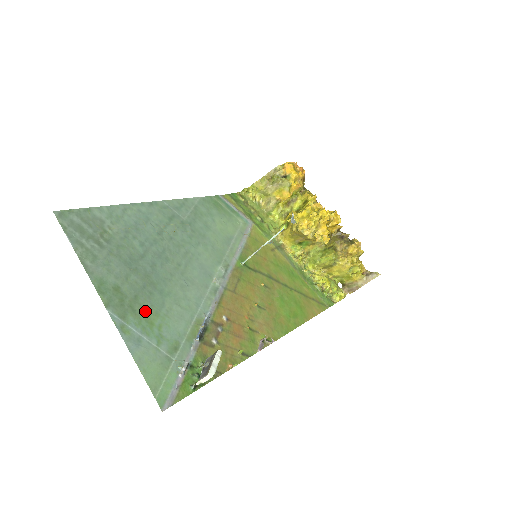
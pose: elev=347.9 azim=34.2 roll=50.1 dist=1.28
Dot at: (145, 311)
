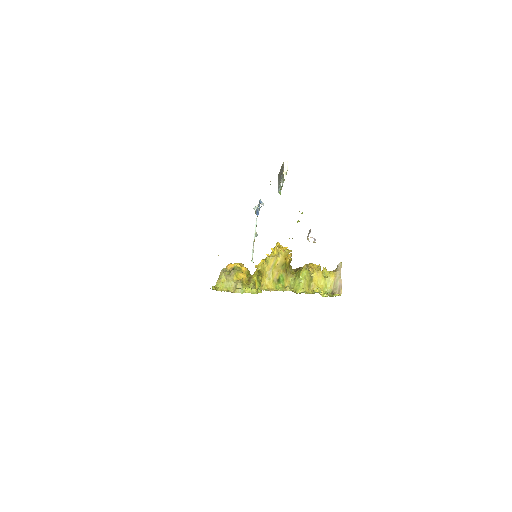
Dot at: occluded
